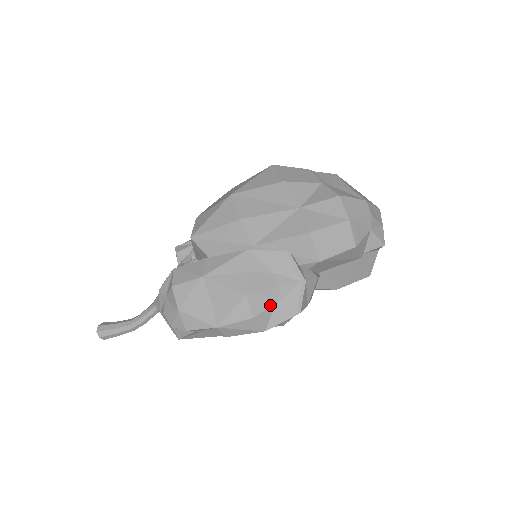
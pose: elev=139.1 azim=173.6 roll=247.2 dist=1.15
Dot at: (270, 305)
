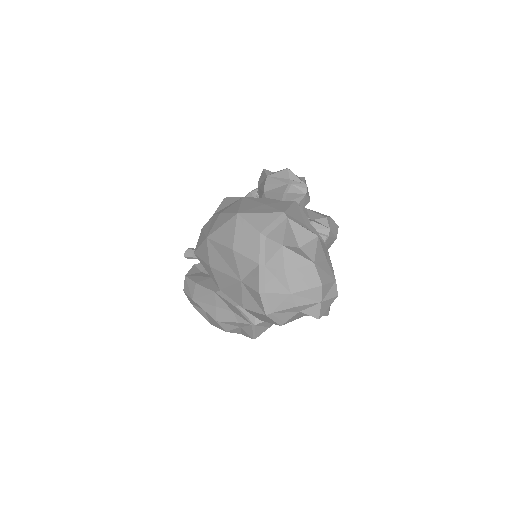
Dot at: (236, 328)
